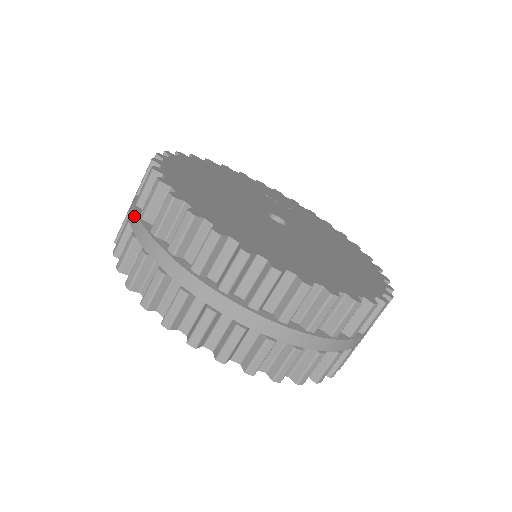
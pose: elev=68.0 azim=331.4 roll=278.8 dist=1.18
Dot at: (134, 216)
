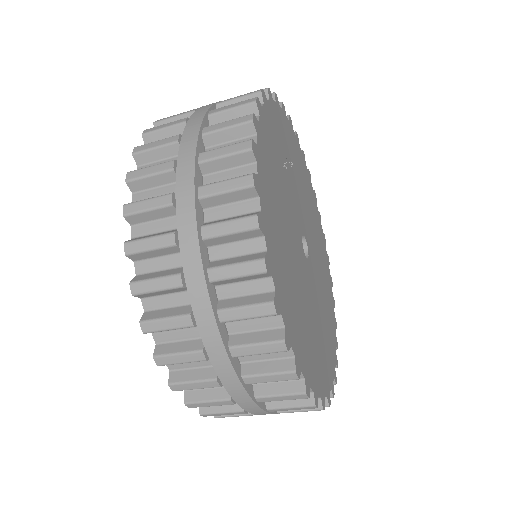
Dot at: (241, 394)
